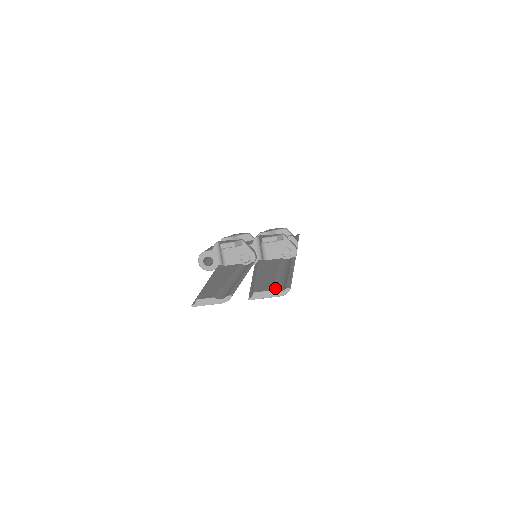
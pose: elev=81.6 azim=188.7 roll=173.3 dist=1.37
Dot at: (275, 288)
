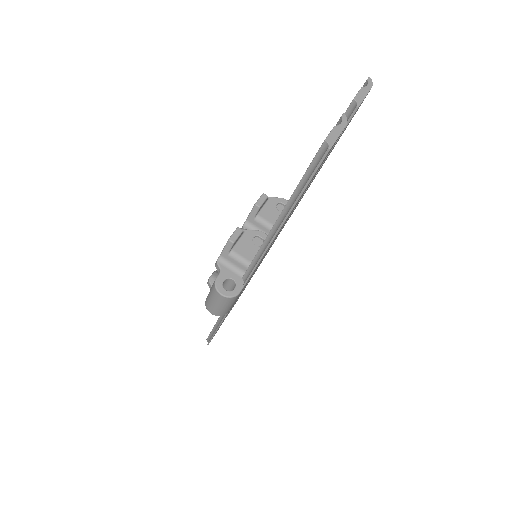
Dot at: occluded
